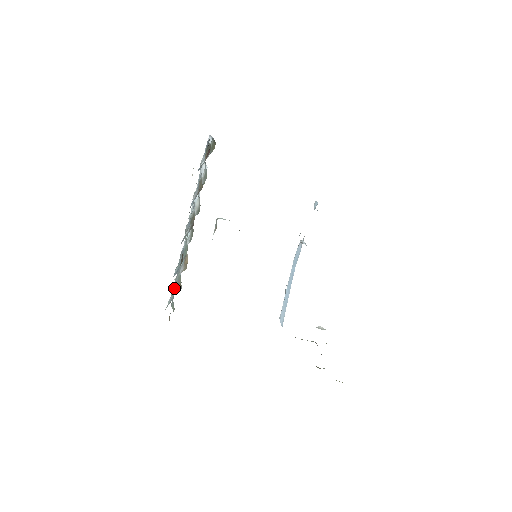
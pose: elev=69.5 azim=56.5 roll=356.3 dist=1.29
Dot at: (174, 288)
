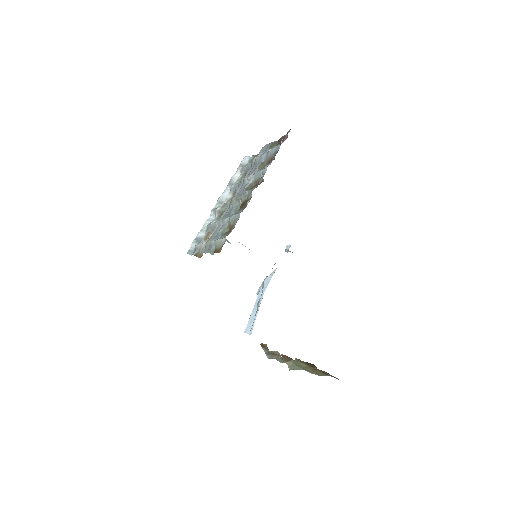
Dot at: (215, 238)
